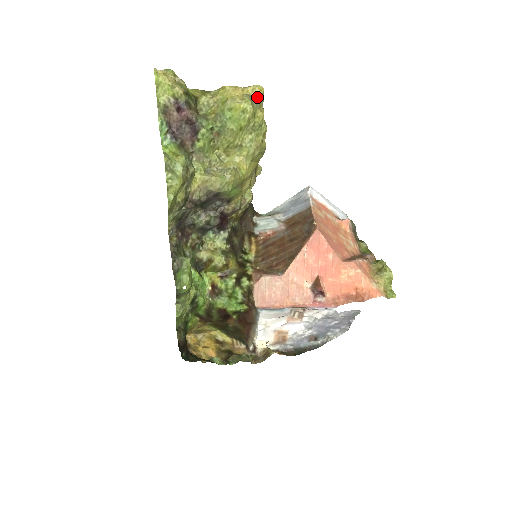
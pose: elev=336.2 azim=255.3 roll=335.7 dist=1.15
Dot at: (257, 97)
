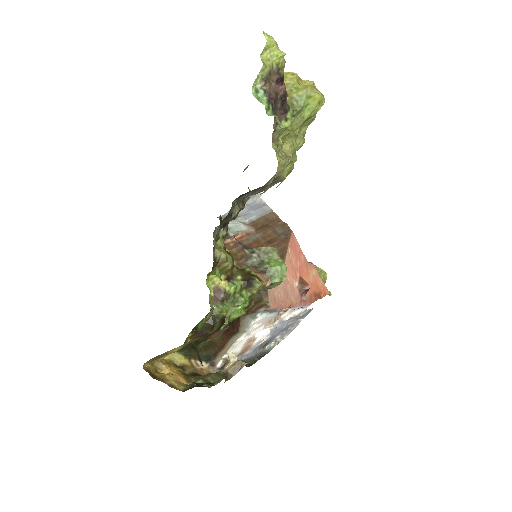
Dot at: occluded
